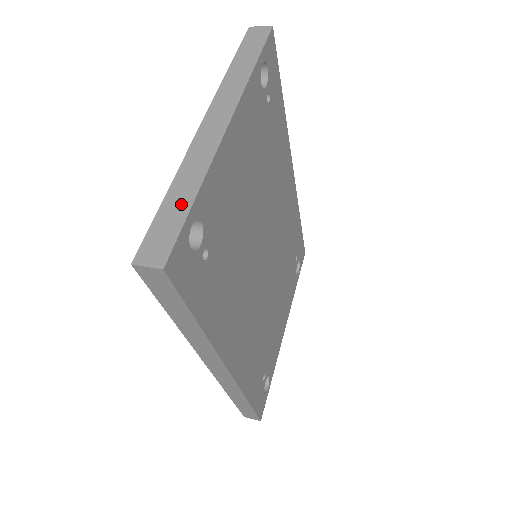
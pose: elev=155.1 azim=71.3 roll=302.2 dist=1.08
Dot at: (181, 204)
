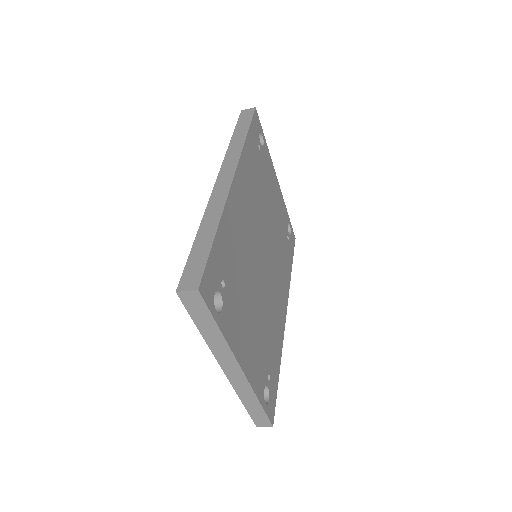
Dot at: occluded
